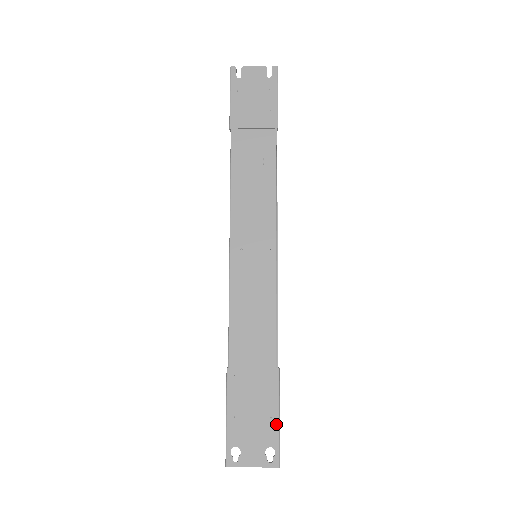
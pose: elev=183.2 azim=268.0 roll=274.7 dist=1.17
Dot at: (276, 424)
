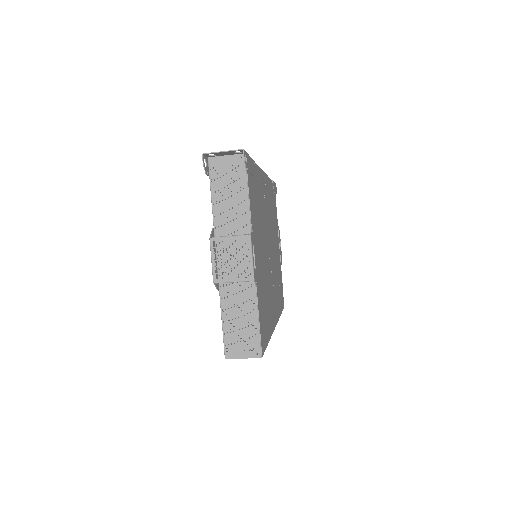
Dot at: occluded
